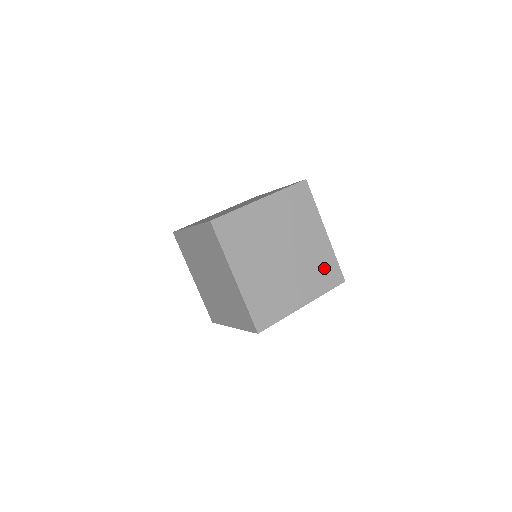
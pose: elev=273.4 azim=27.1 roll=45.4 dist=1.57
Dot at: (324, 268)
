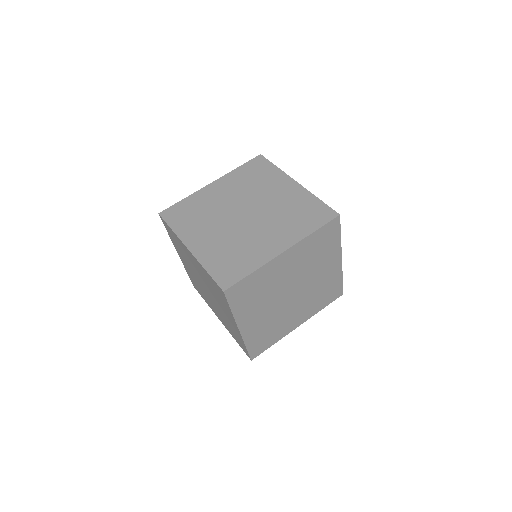
Dot at: (328, 290)
